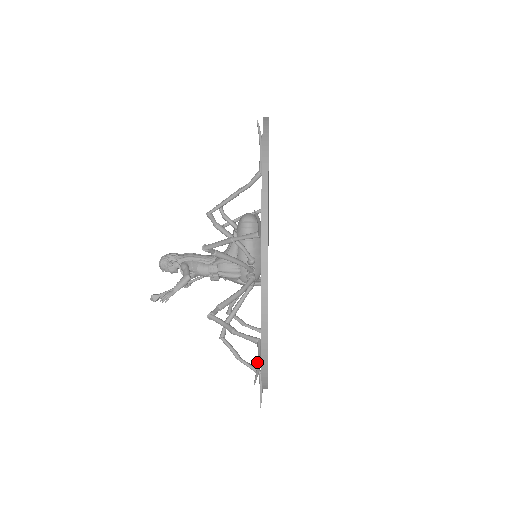
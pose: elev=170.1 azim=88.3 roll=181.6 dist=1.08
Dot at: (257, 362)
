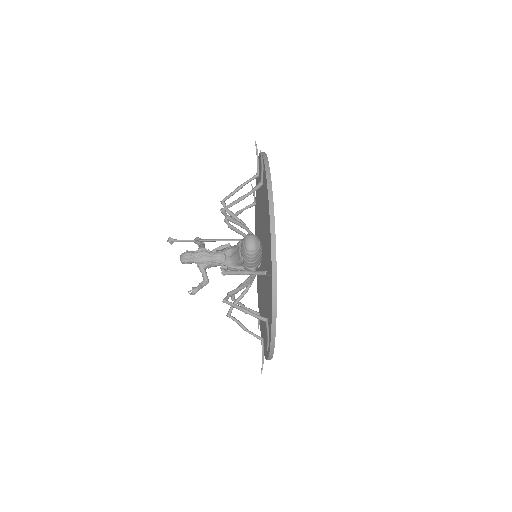
Dot at: (262, 358)
